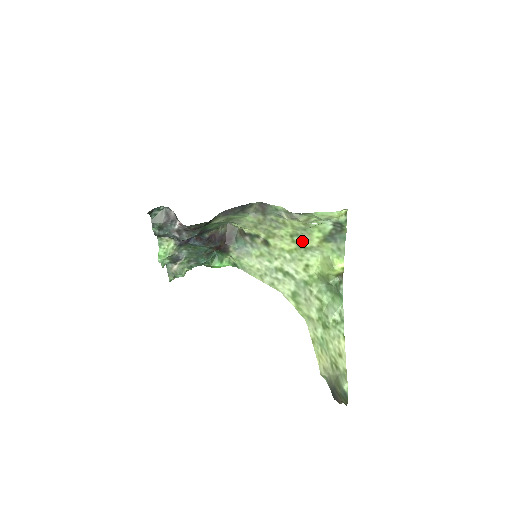
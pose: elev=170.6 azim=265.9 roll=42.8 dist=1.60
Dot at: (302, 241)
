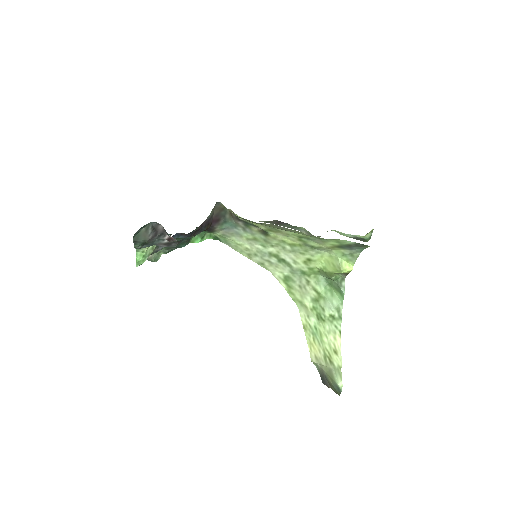
Dot at: (311, 242)
